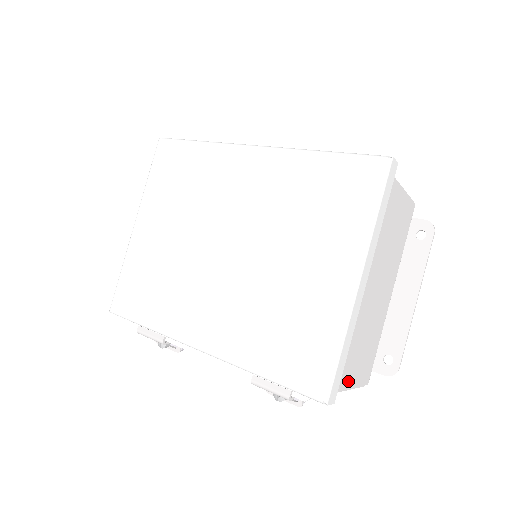
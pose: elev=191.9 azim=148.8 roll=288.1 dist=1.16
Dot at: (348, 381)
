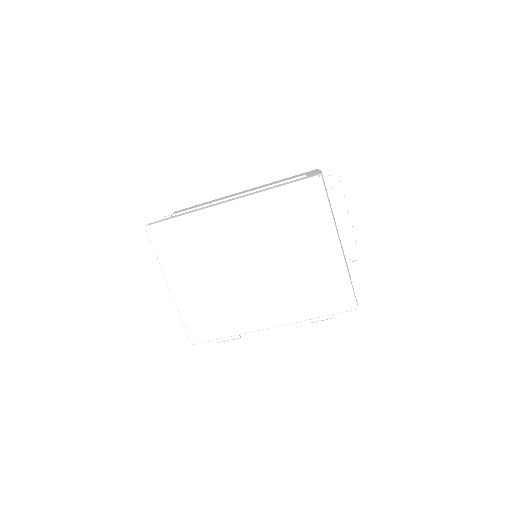
Dot at: occluded
